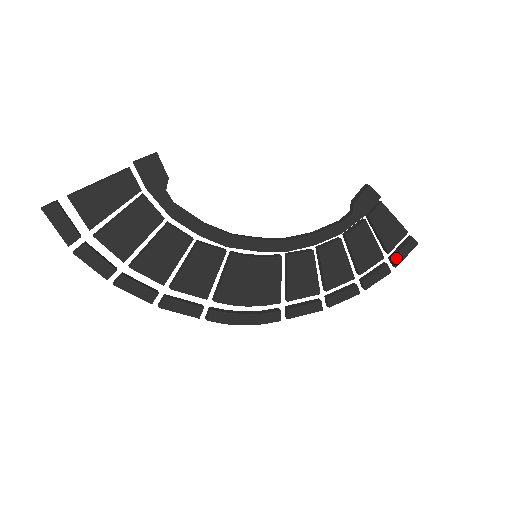
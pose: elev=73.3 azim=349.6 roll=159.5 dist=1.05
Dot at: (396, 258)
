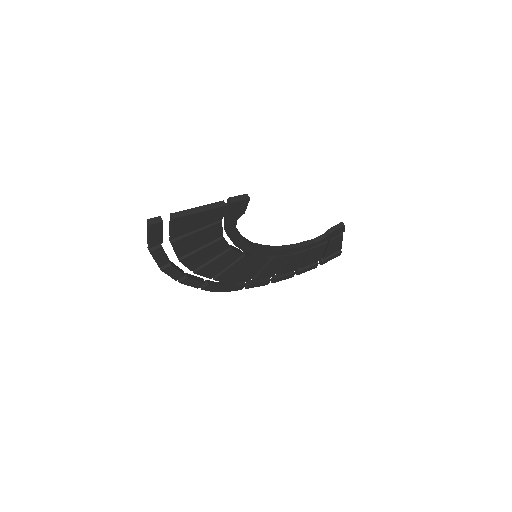
Dot at: (325, 261)
